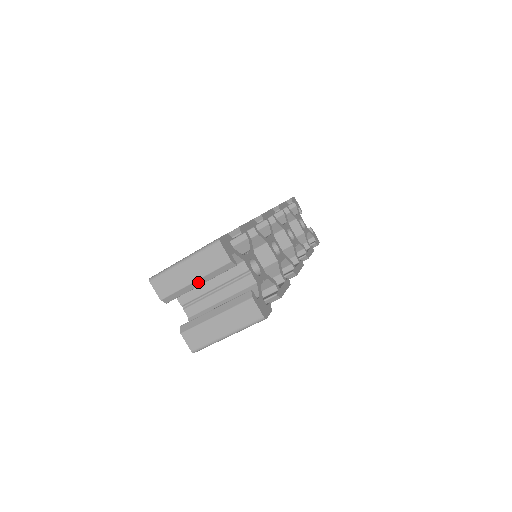
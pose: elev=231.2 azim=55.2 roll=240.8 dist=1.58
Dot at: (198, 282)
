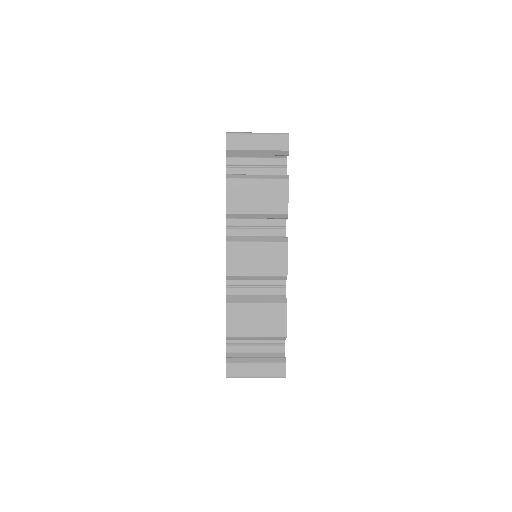
Dot at: occluded
